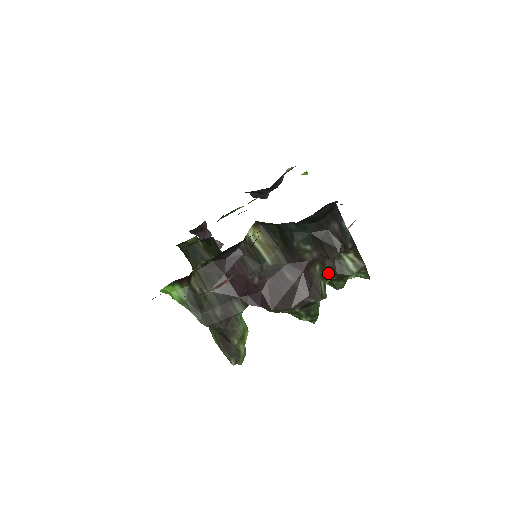
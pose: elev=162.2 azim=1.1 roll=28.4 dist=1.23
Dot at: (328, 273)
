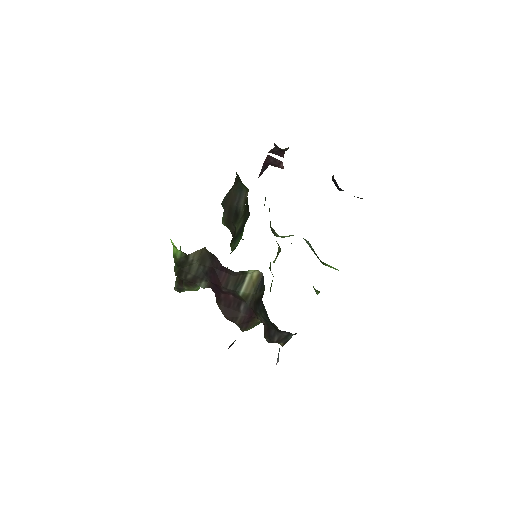
Dot at: occluded
